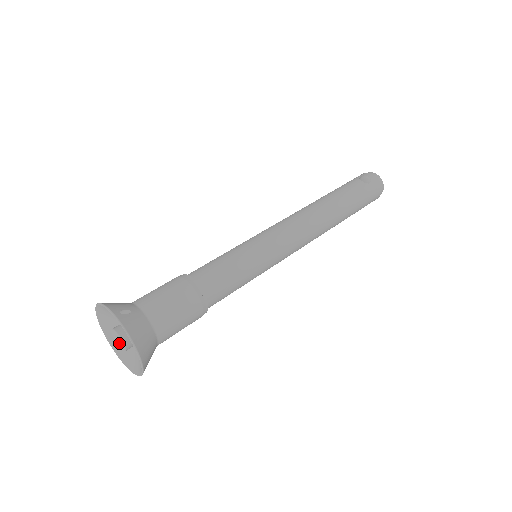
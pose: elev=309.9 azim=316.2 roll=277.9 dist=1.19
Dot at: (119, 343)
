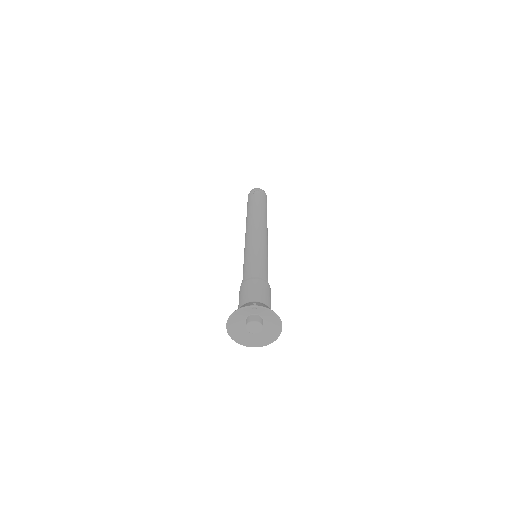
Dot at: (255, 329)
